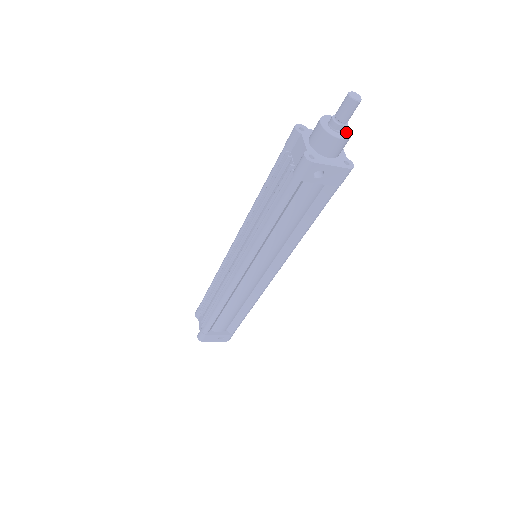
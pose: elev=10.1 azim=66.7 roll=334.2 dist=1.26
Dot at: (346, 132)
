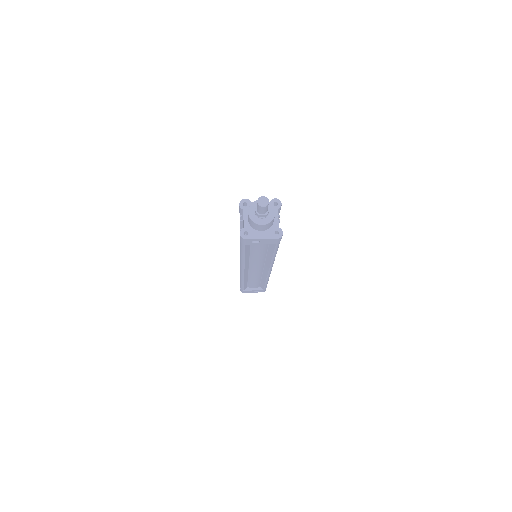
Dot at: (270, 216)
